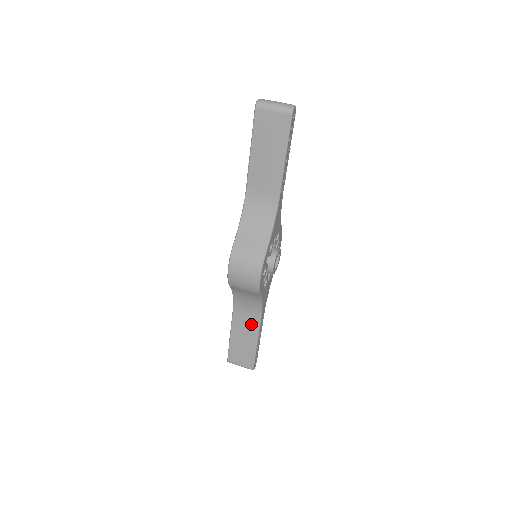
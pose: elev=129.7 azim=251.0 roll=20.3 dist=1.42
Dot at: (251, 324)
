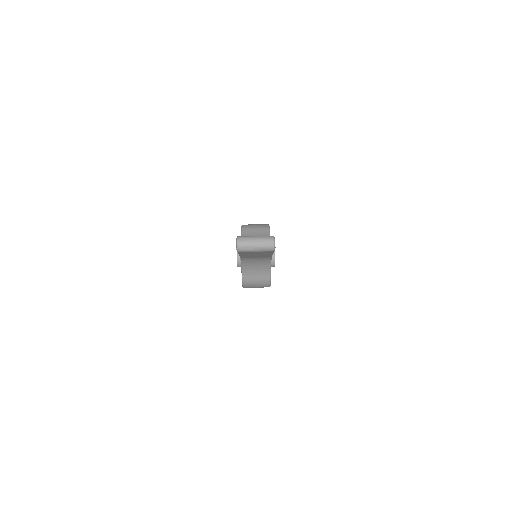
Dot at: occluded
